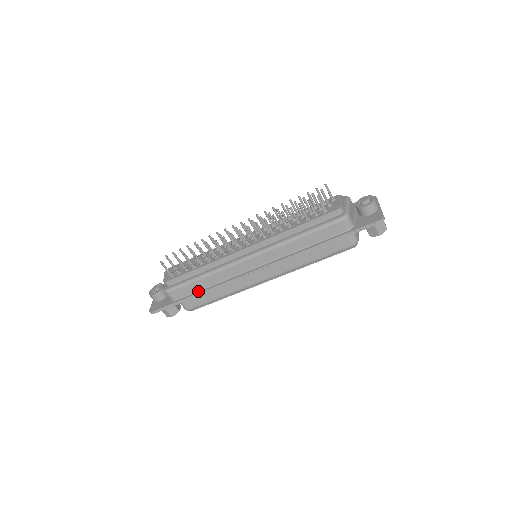
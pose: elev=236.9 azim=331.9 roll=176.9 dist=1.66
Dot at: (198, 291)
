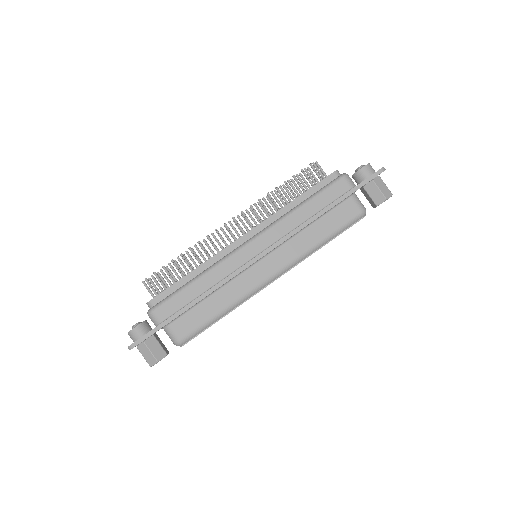
Dot at: (190, 302)
